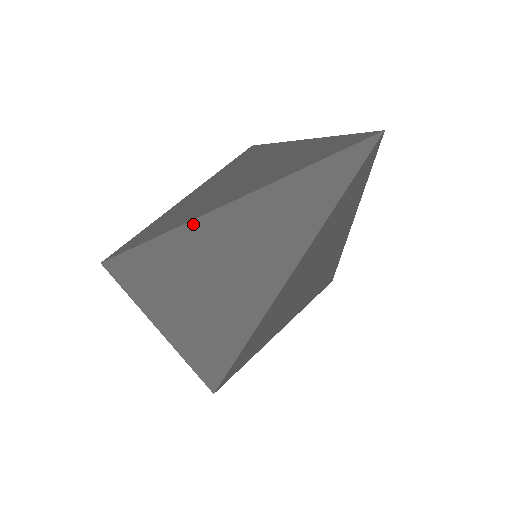
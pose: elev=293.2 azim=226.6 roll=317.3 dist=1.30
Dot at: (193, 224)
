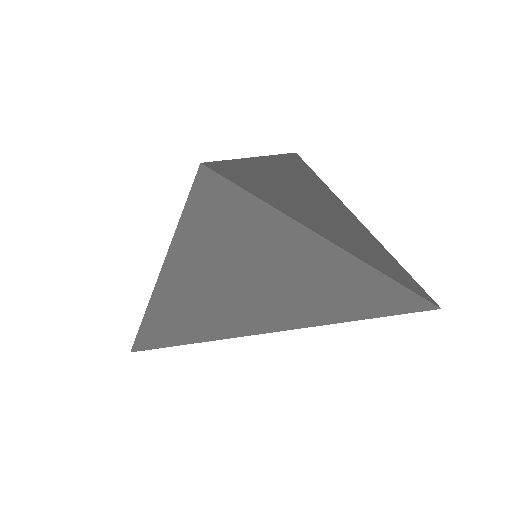
Dot at: (227, 337)
